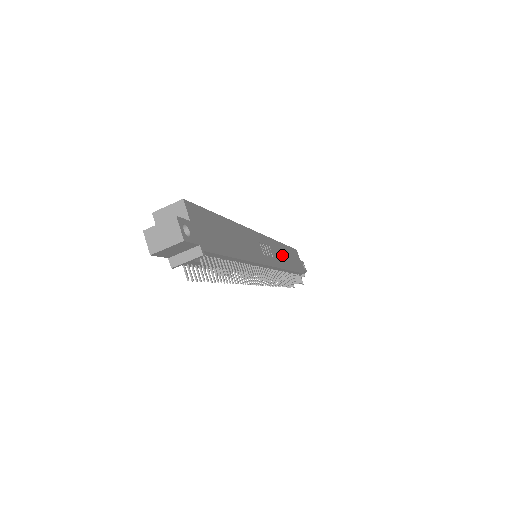
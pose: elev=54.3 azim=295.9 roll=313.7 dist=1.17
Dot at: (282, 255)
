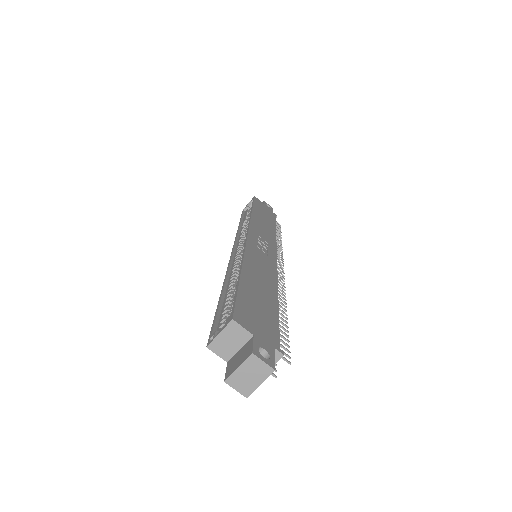
Dot at: (263, 226)
